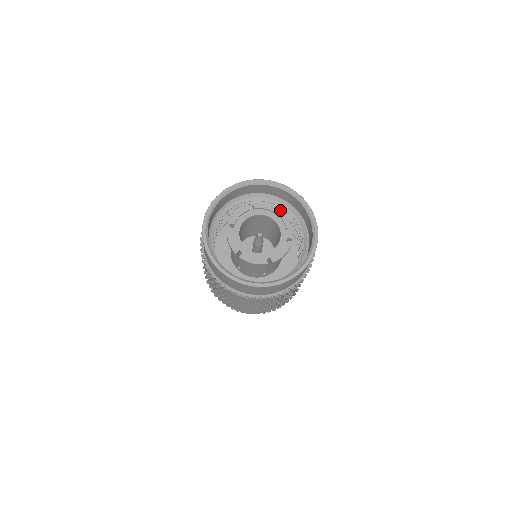
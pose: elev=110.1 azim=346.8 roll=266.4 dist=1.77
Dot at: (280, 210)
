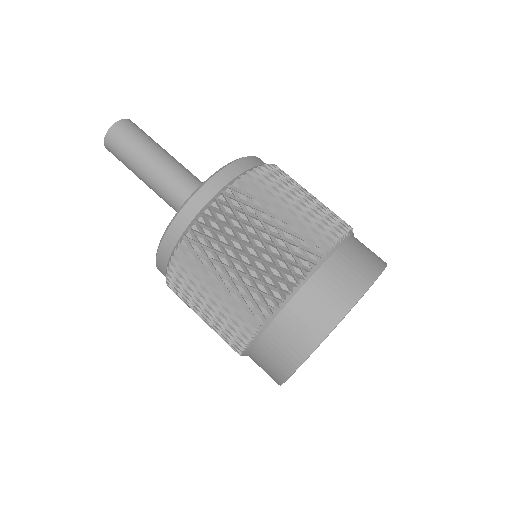
Dot at: occluded
